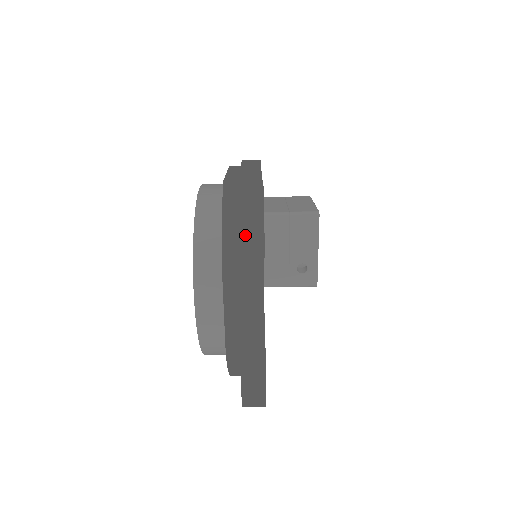
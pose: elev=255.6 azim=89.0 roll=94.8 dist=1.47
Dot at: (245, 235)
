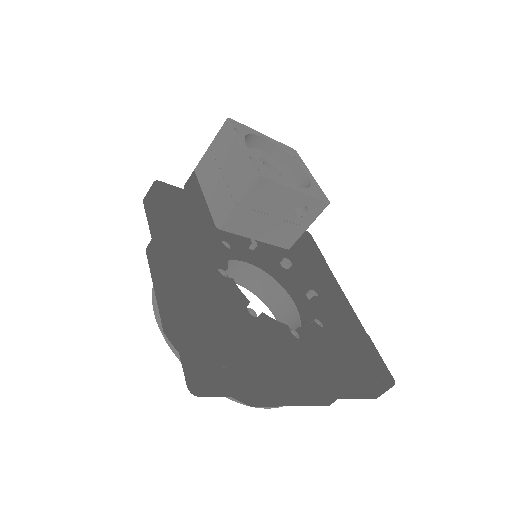
Dot at: (238, 392)
